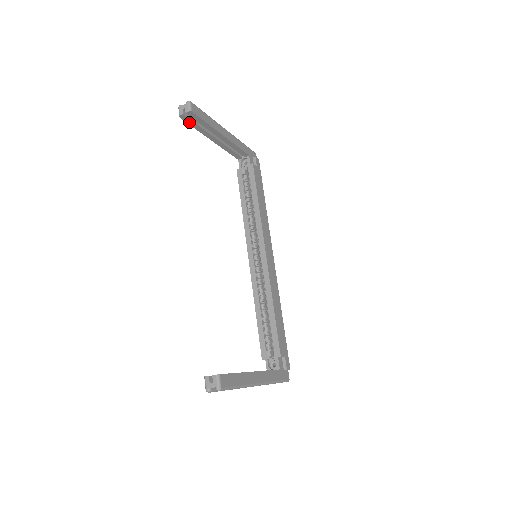
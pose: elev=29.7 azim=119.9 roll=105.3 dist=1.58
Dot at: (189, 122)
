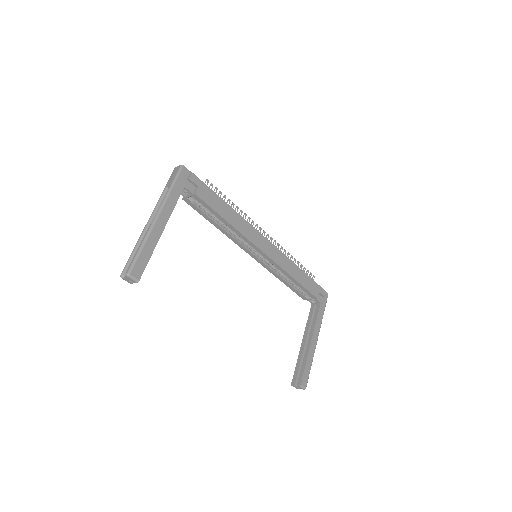
Dot at: occluded
